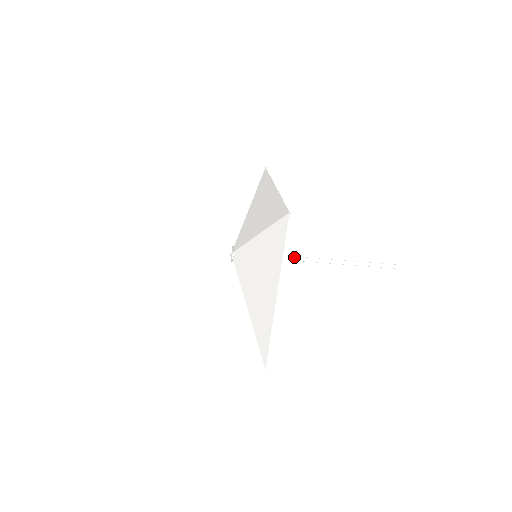
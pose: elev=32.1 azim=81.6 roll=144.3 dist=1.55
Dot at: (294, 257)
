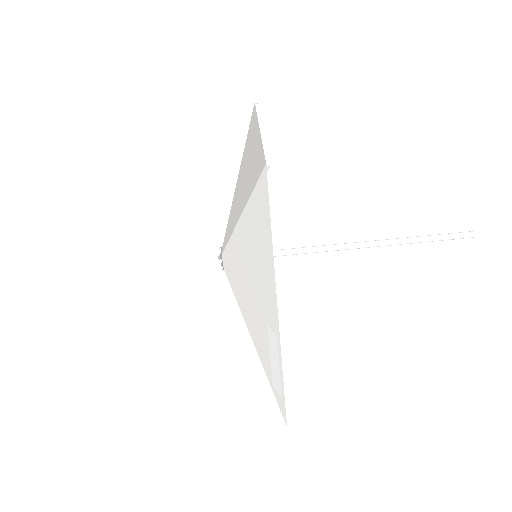
Dot at: (311, 247)
